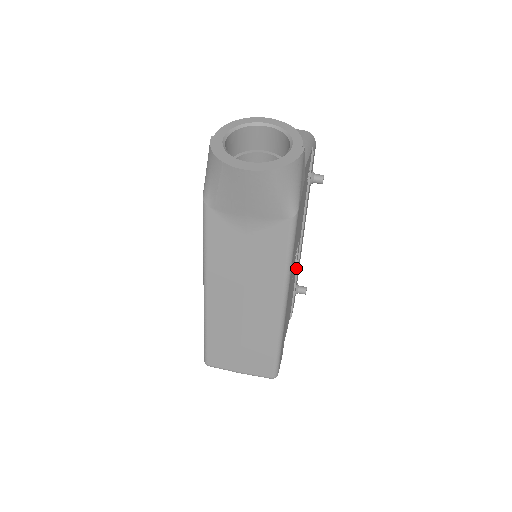
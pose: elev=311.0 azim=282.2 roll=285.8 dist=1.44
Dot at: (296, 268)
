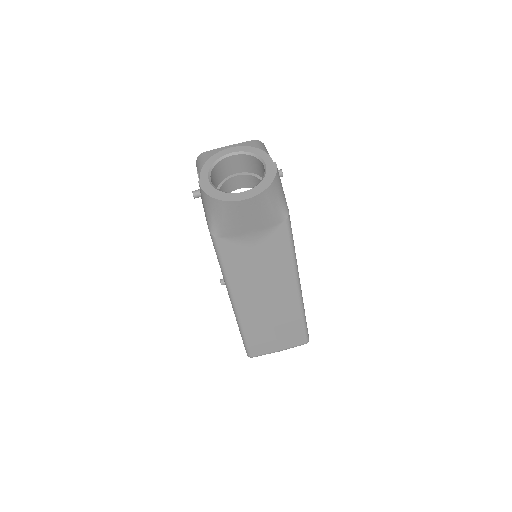
Dot at: occluded
